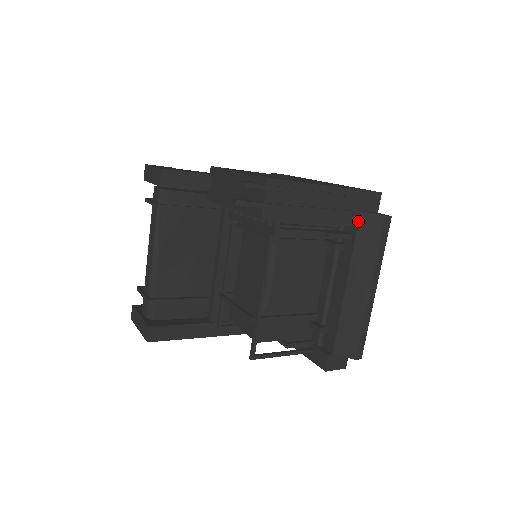
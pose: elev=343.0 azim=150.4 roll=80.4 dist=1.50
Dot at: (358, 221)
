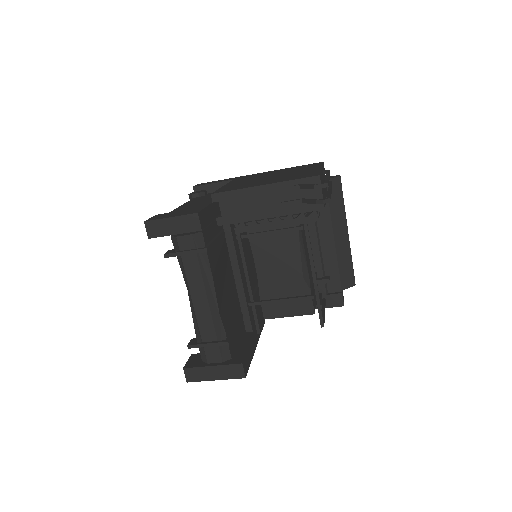
Dot at: (326, 188)
